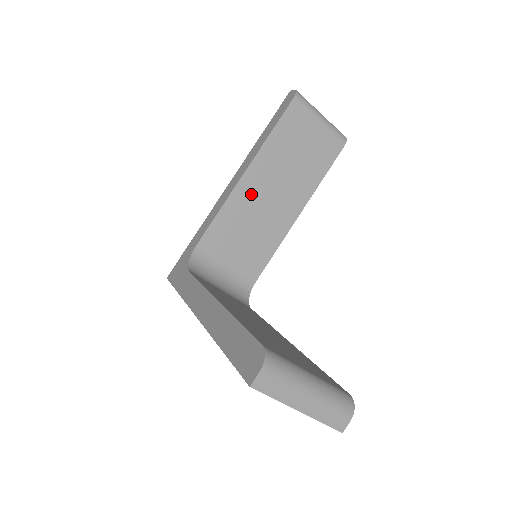
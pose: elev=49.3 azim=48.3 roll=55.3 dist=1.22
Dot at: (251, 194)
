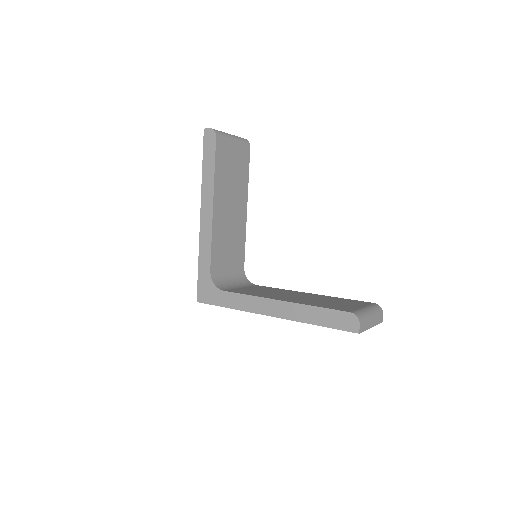
Dot at: (221, 216)
